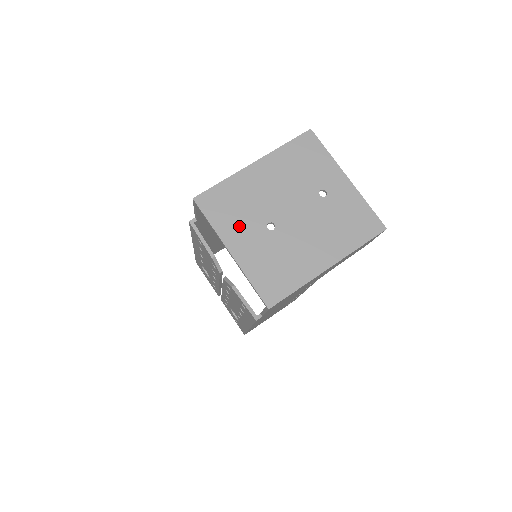
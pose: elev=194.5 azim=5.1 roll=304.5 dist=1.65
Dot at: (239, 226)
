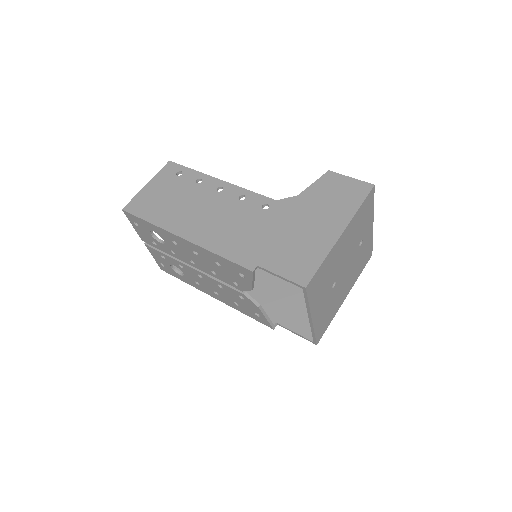
Dot at: (321, 296)
